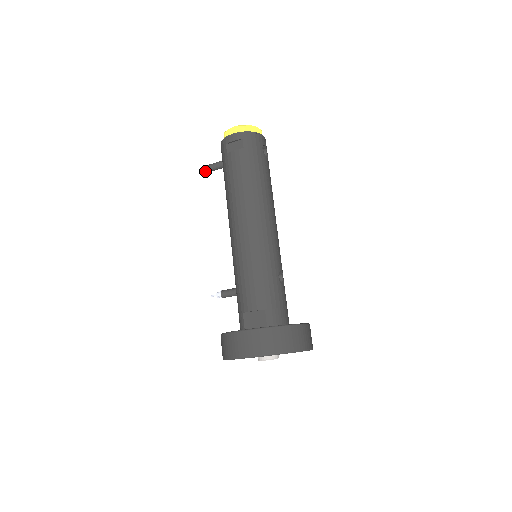
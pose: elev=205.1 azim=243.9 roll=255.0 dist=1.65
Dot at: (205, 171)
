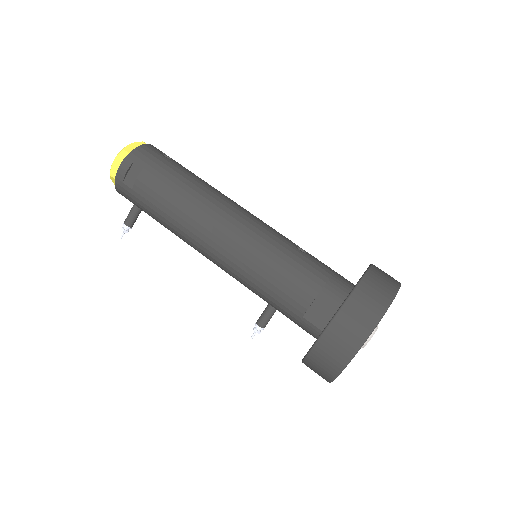
Dot at: (126, 232)
